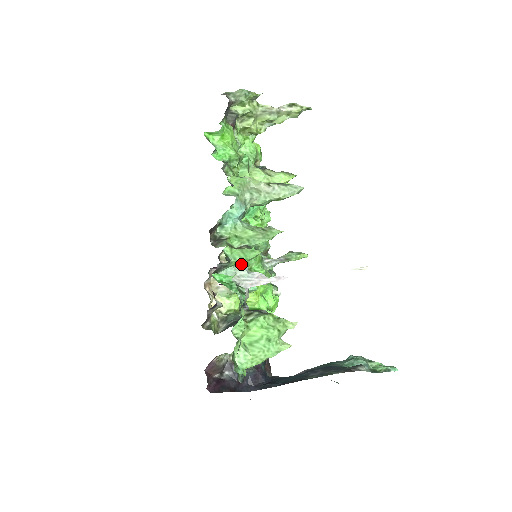
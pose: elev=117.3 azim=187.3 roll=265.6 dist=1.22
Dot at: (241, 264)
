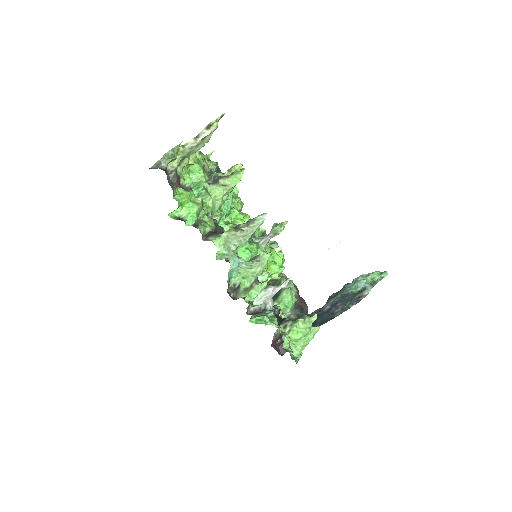
Dot at: occluded
